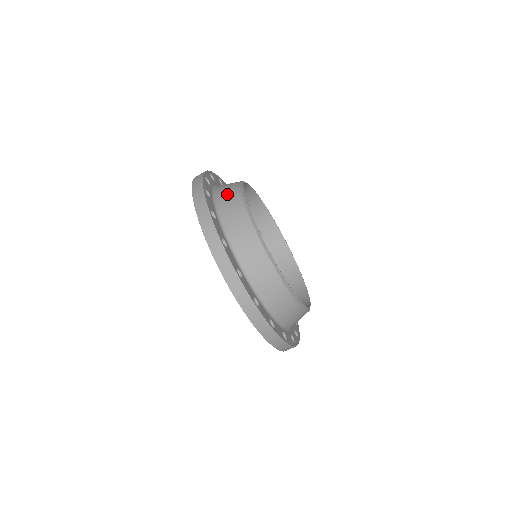
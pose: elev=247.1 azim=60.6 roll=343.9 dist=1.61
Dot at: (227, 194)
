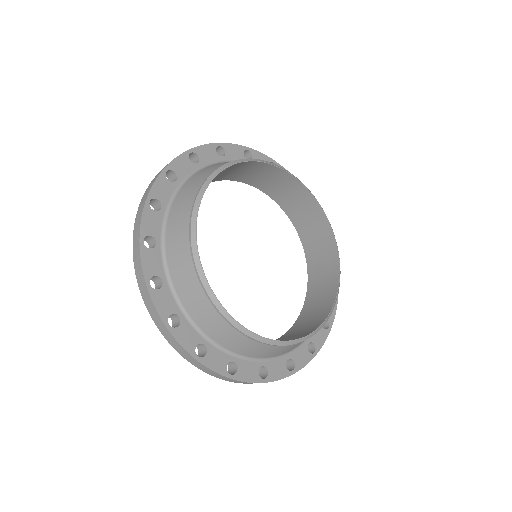
Dot at: (214, 327)
